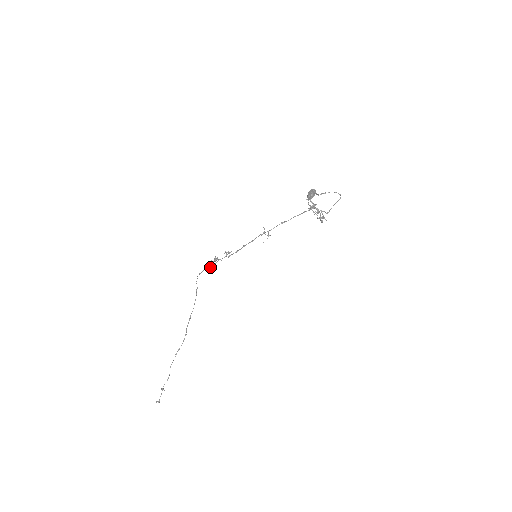
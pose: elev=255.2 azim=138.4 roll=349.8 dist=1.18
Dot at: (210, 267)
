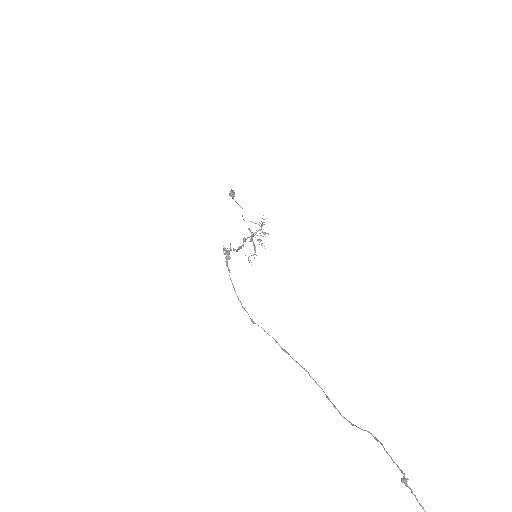
Dot at: (227, 251)
